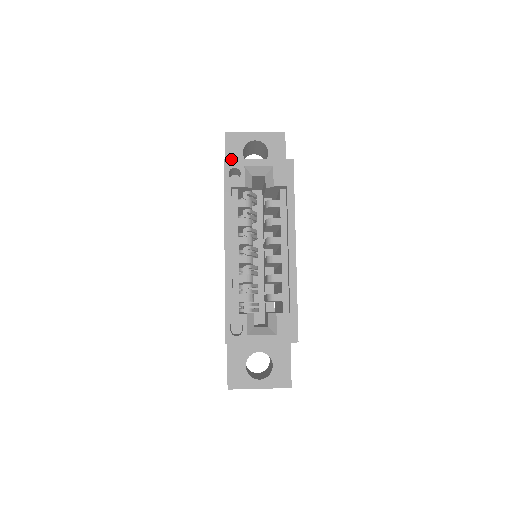
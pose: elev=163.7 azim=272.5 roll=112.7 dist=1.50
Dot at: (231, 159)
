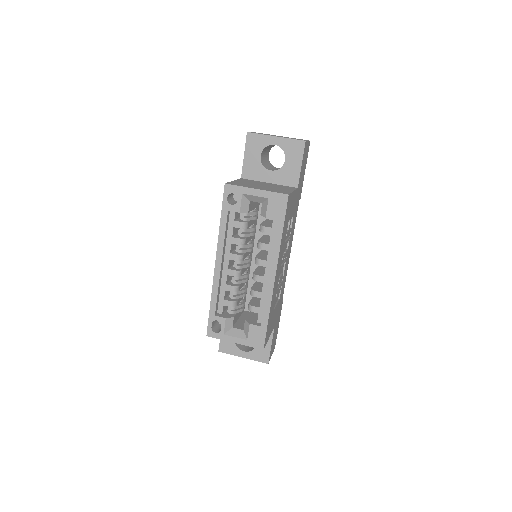
Dot at: (231, 185)
